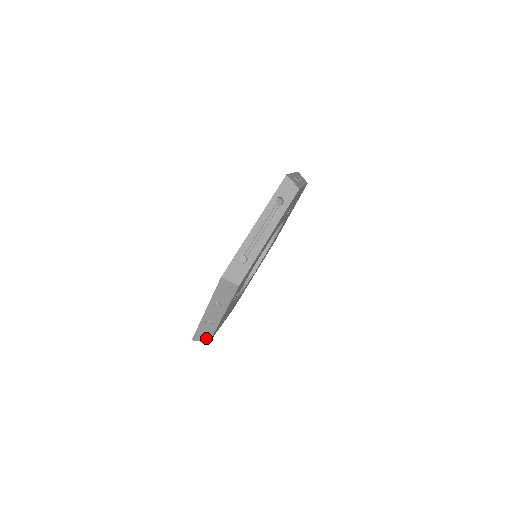
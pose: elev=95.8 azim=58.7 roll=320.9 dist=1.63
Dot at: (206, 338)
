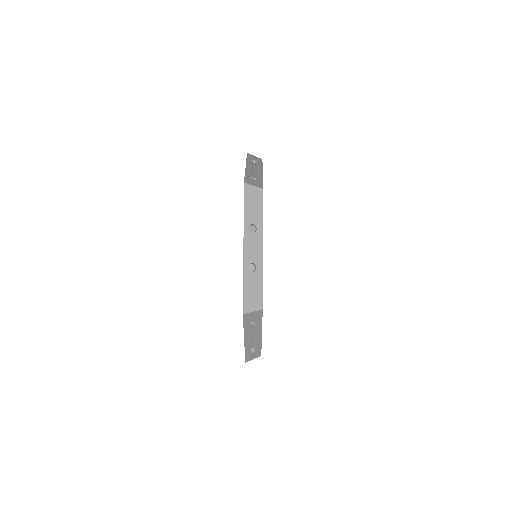
Dot at: (257, 301)
